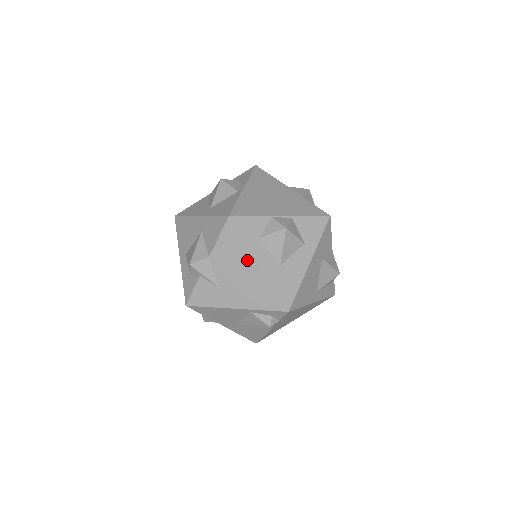
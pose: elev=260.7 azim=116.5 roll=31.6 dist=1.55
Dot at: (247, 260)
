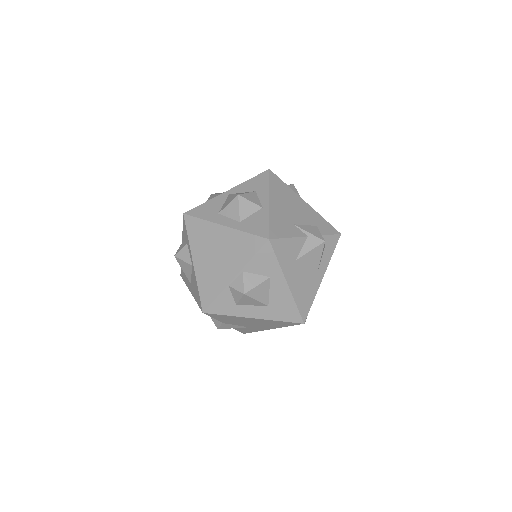
Dot at: (244, 319)
